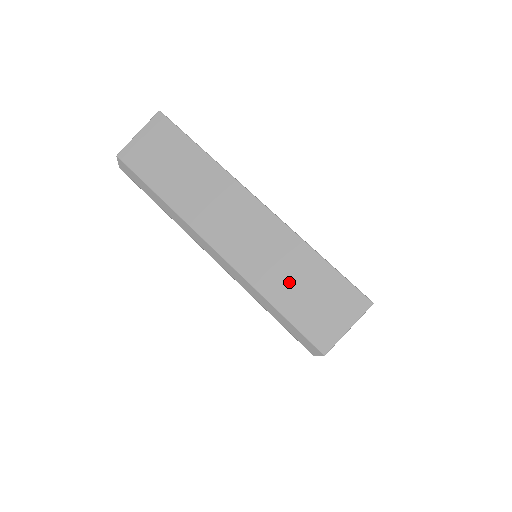
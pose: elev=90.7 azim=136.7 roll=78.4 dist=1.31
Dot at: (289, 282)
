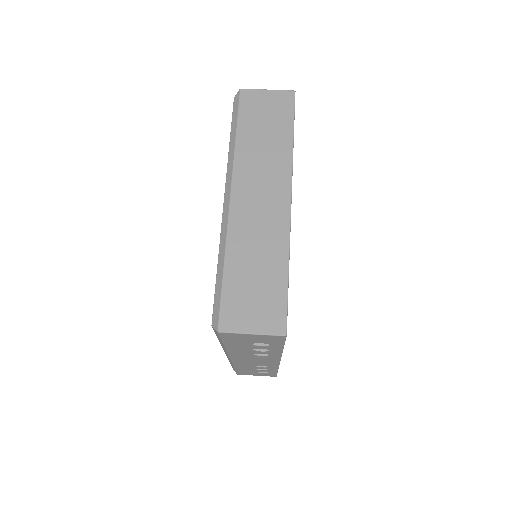
Dot at: (251, 265)
